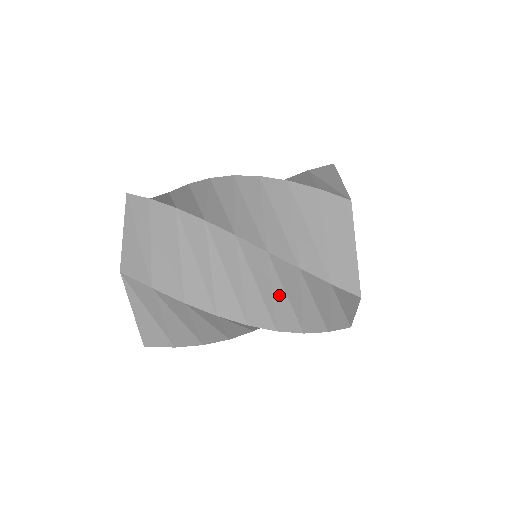
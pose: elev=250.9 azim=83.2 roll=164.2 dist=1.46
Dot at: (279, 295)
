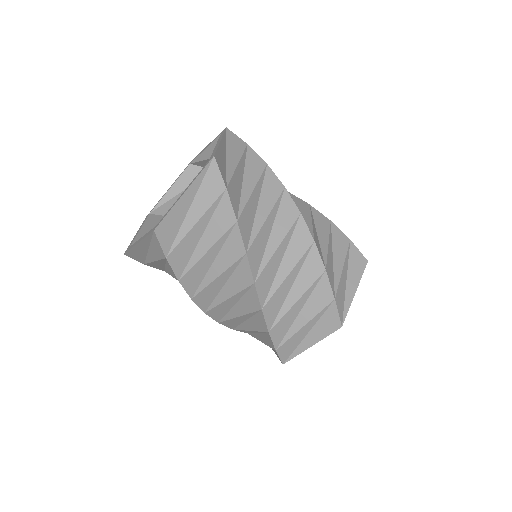
Dot at: (241, 318)
